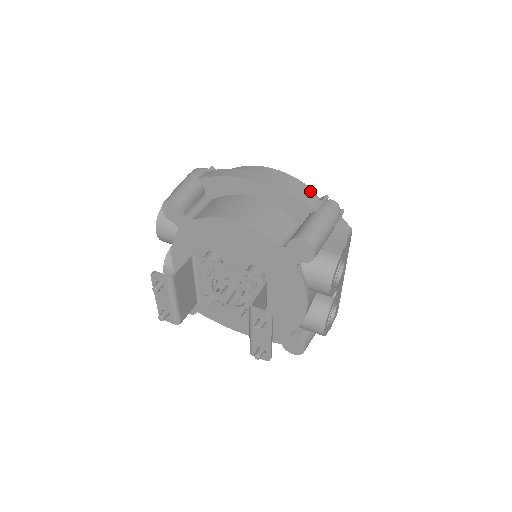
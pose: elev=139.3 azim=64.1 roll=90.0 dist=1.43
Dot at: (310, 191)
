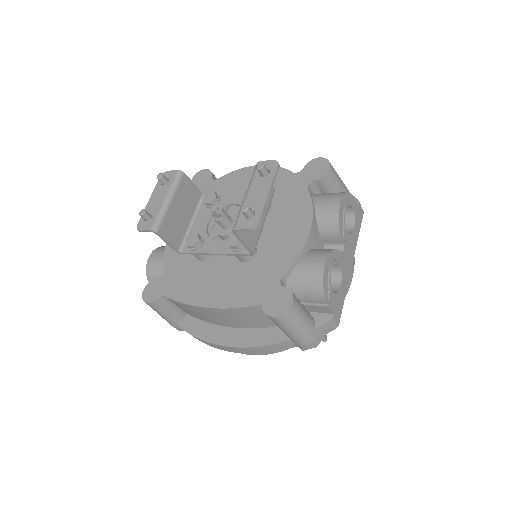
Dot at: occluded
